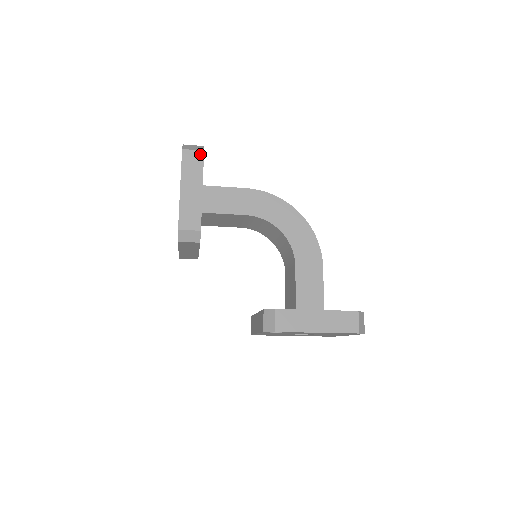
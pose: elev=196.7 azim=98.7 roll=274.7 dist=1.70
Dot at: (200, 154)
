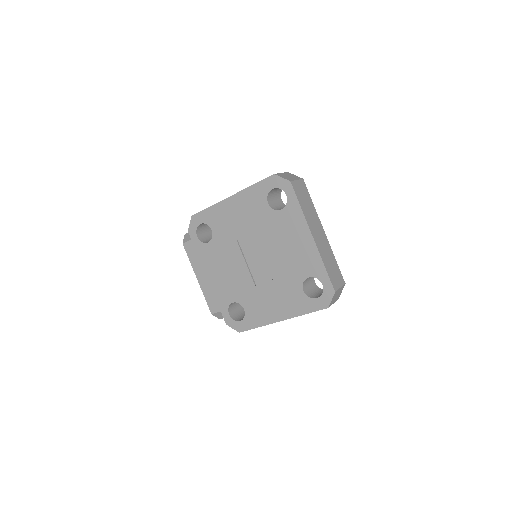
Dot at: occluded
